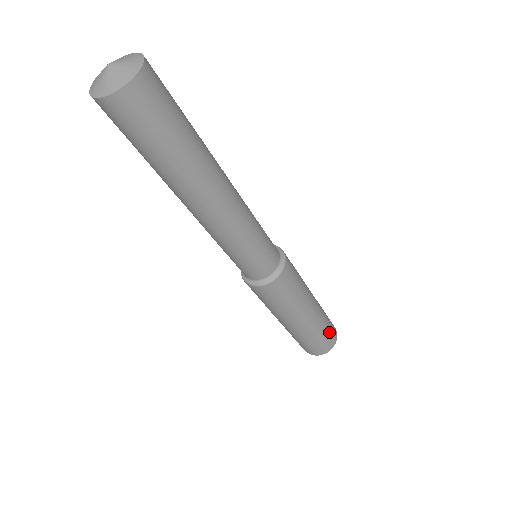
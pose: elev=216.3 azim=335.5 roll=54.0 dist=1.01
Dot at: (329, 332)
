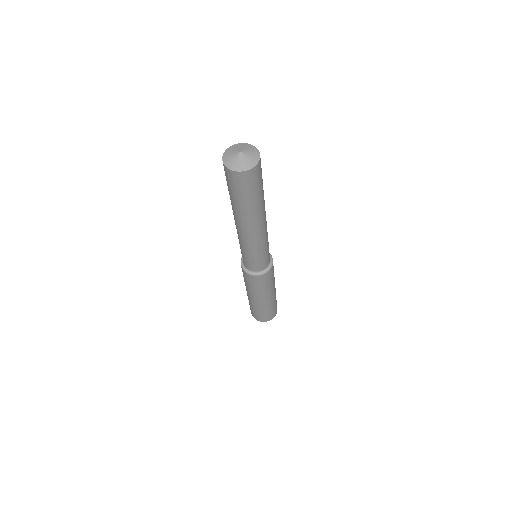
Dot at: (272, 312)
